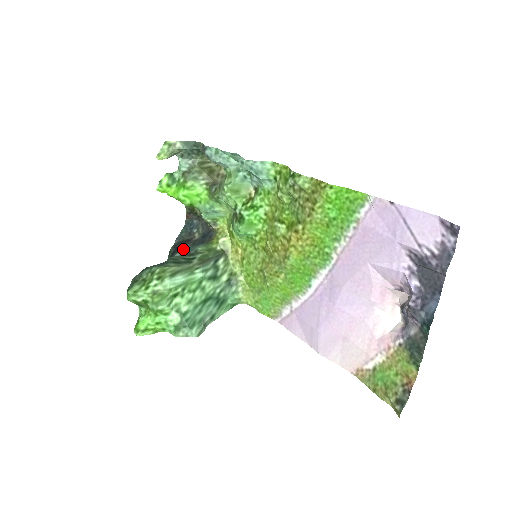
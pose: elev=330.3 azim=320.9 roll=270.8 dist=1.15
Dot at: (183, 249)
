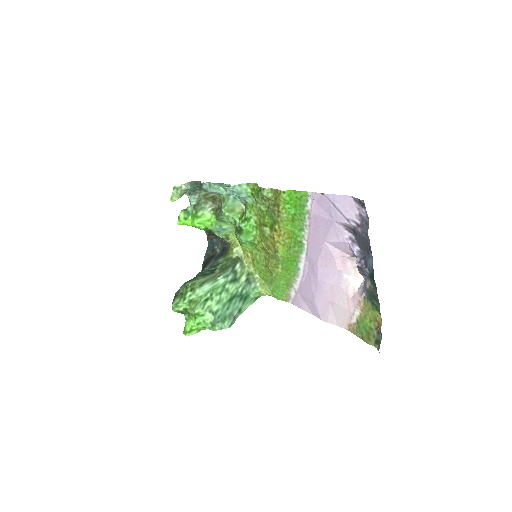
Dot at: (209, 264)
